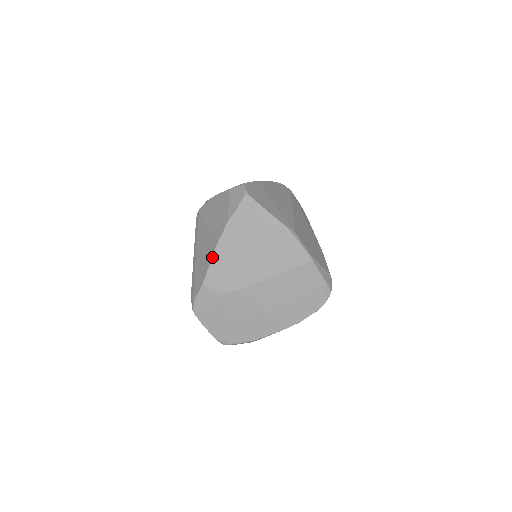
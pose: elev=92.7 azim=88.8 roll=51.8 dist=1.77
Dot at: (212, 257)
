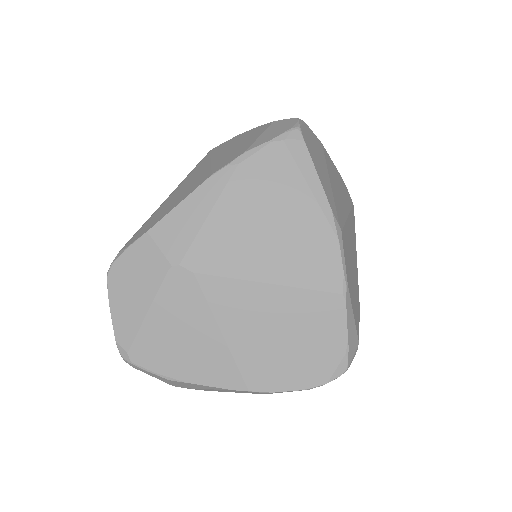
Dot at: (188, 195)
